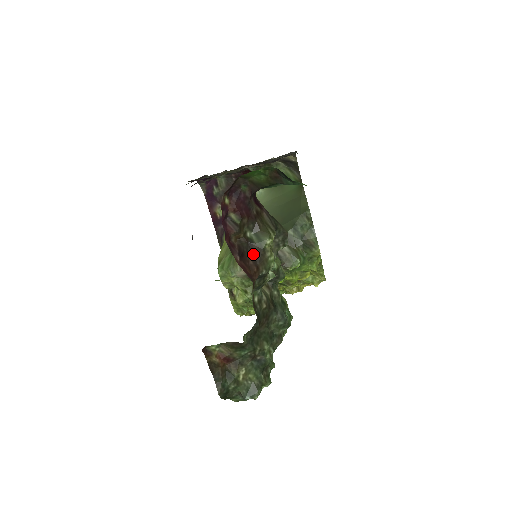
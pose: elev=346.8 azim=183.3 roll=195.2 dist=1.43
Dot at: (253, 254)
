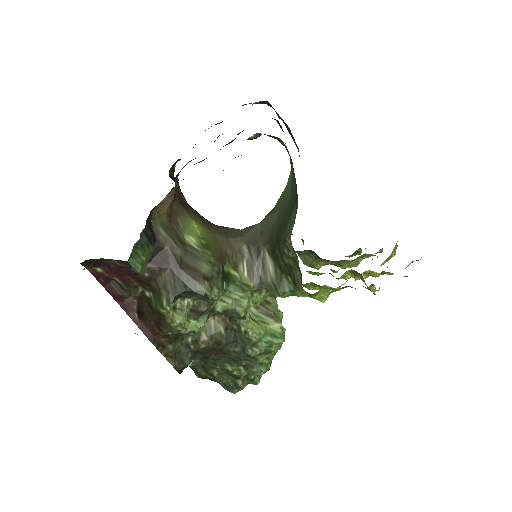
Dot at: (154, 315)
